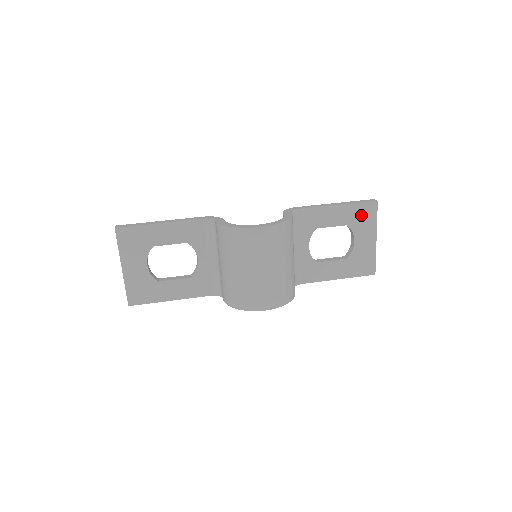
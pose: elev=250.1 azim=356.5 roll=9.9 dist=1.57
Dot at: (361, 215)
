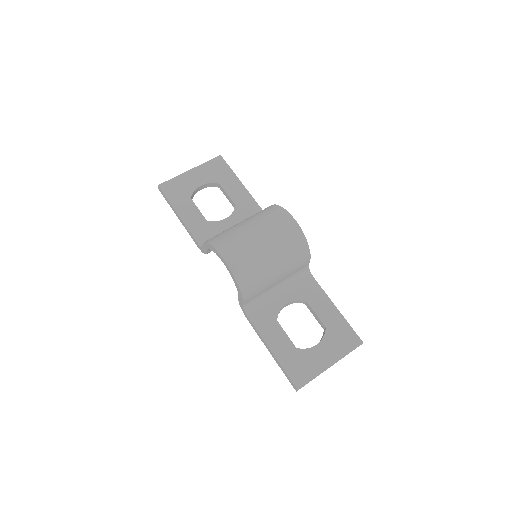
Dot at: (342, 335)
